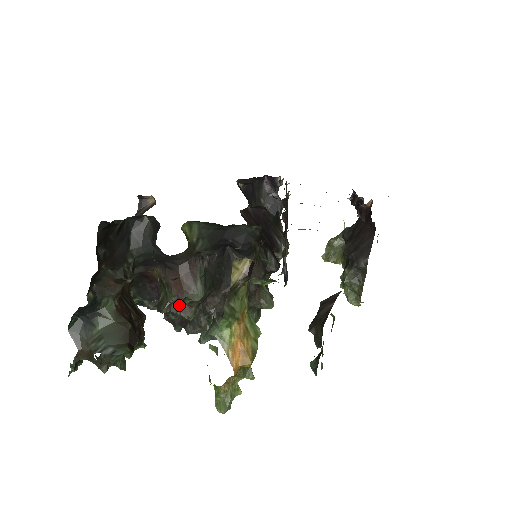
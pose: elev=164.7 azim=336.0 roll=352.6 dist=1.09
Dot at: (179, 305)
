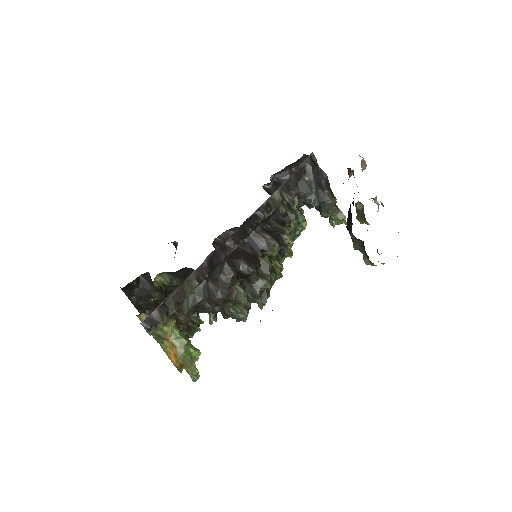
Dot at: occluded
